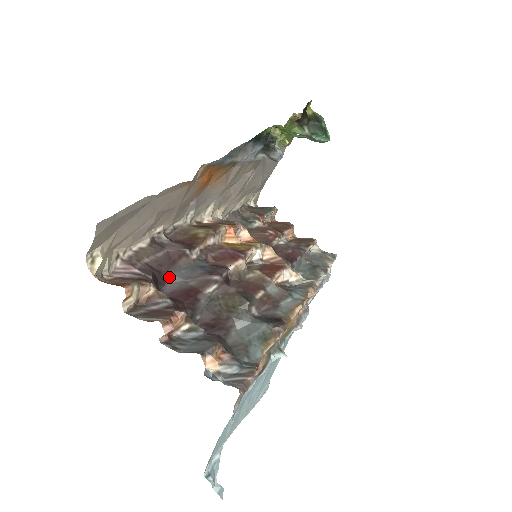
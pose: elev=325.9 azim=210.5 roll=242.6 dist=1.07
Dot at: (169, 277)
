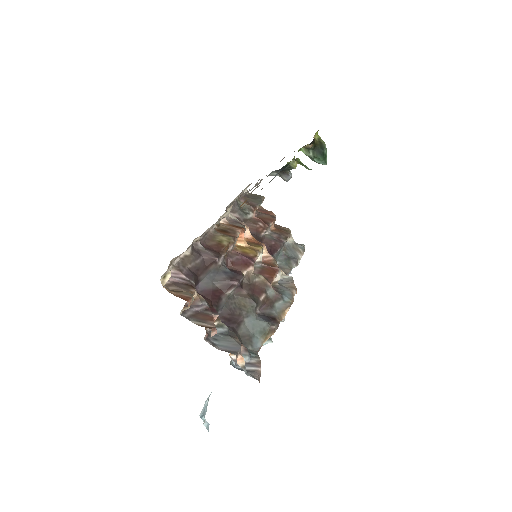
Dot at: (202, 279)
